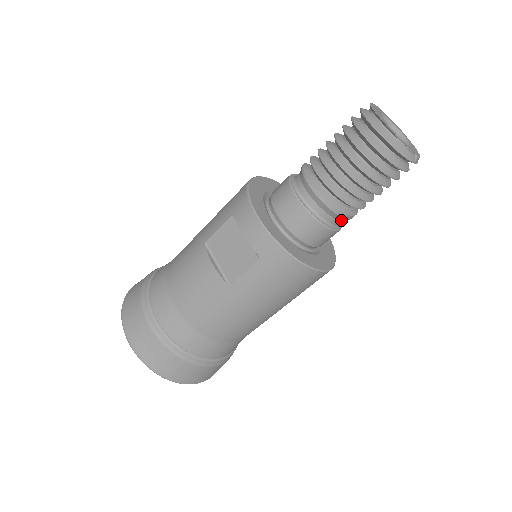
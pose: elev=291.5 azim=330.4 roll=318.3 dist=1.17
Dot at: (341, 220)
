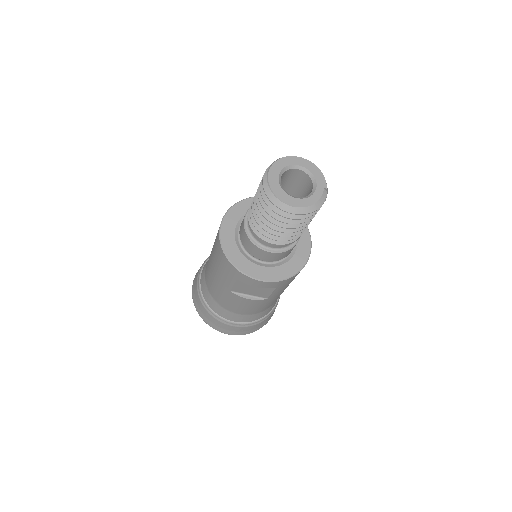
Dot at: occluded
